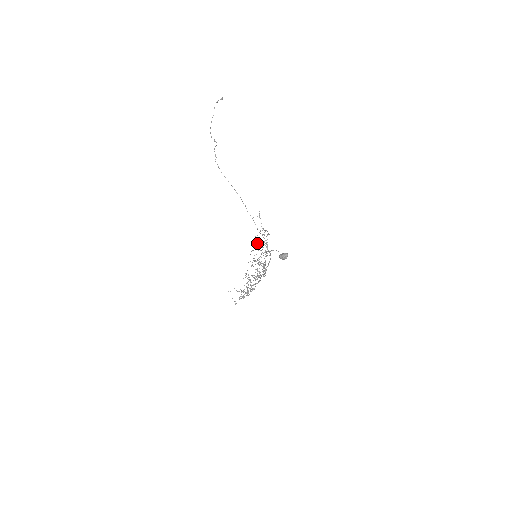
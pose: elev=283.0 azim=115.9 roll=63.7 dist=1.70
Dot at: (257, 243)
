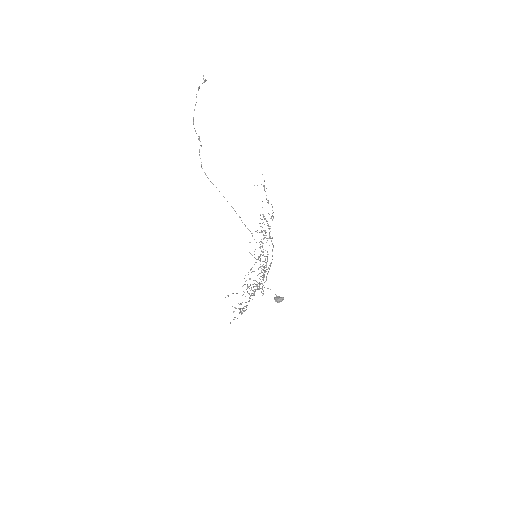
Dot at: (260, 226)
